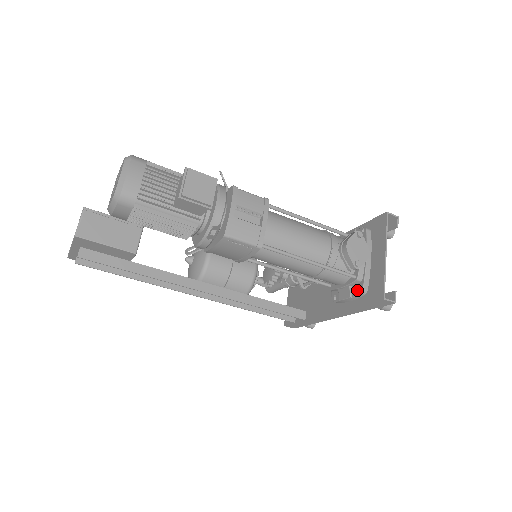
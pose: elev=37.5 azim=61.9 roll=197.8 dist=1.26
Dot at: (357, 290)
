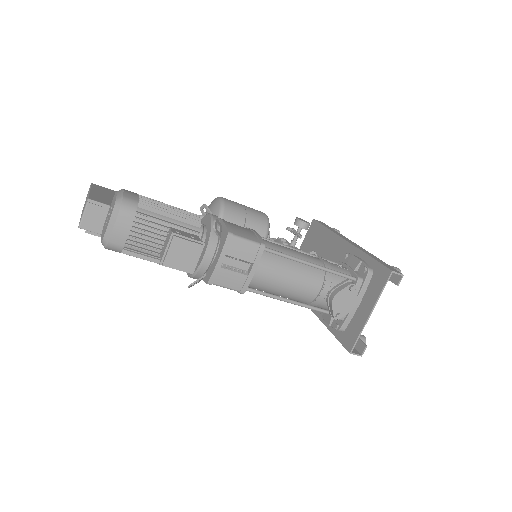
Dot at: (335, 327)
